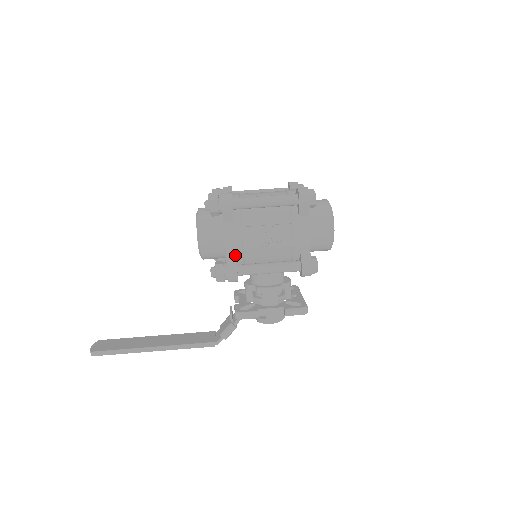
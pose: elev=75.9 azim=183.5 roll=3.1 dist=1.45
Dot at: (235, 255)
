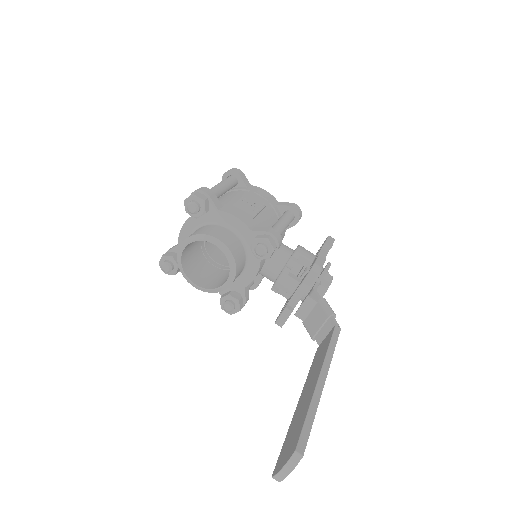
Dot at: (254, 227)
